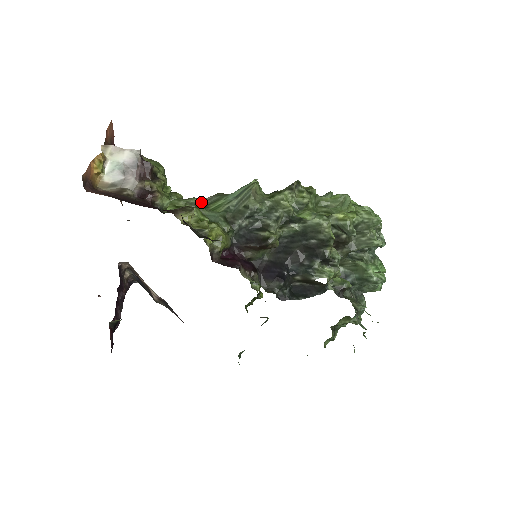
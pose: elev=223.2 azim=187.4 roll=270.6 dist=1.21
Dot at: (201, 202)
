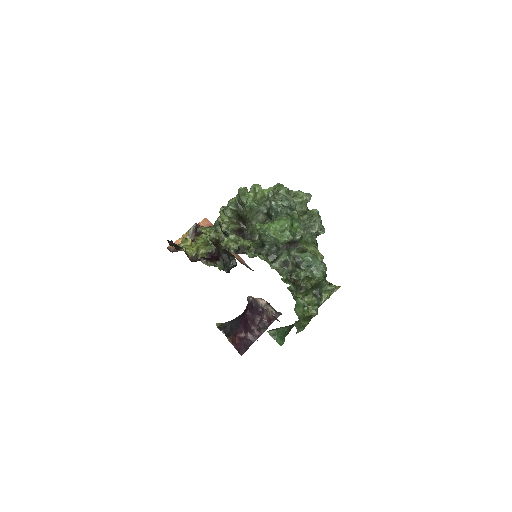
Dot at: occluded
